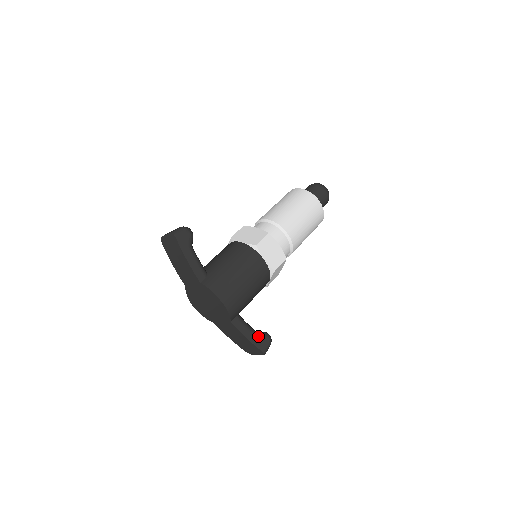
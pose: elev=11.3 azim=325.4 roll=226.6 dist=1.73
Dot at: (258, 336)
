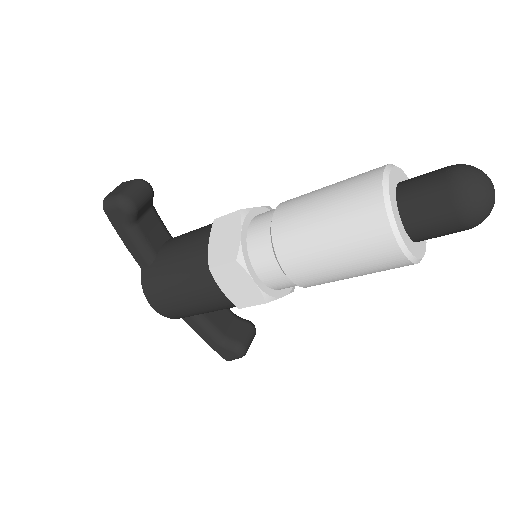
Dot at: (220, 345)
